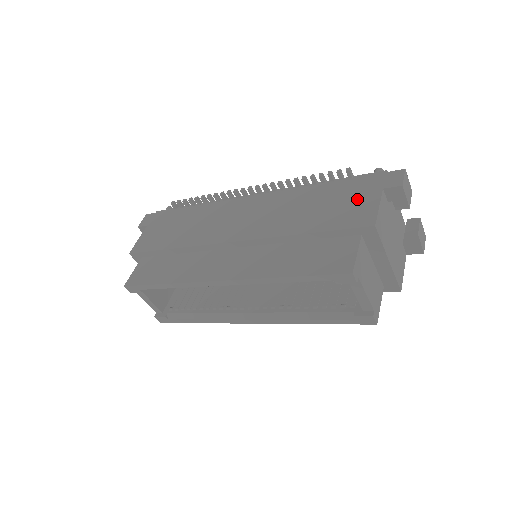
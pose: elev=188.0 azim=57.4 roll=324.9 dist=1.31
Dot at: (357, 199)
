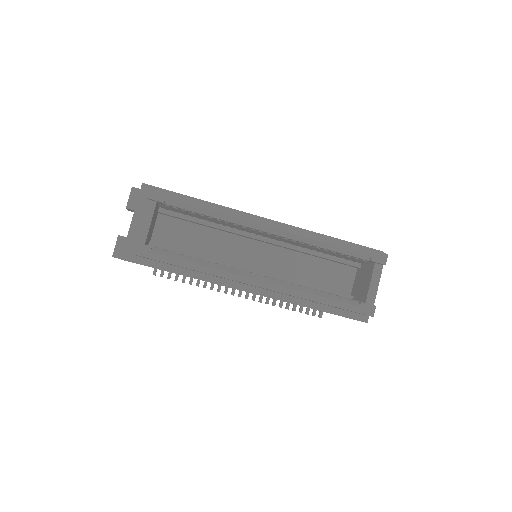
Dot at: occluded
